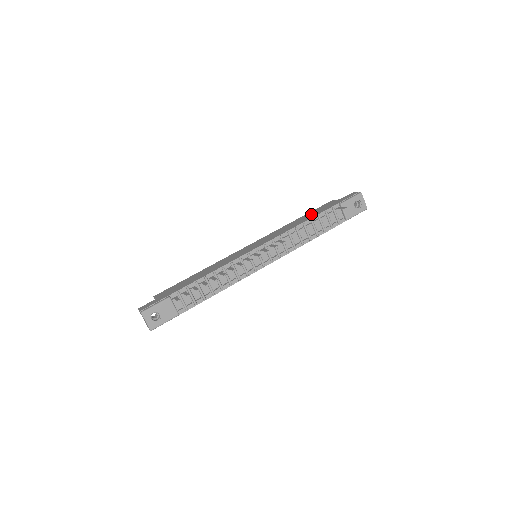
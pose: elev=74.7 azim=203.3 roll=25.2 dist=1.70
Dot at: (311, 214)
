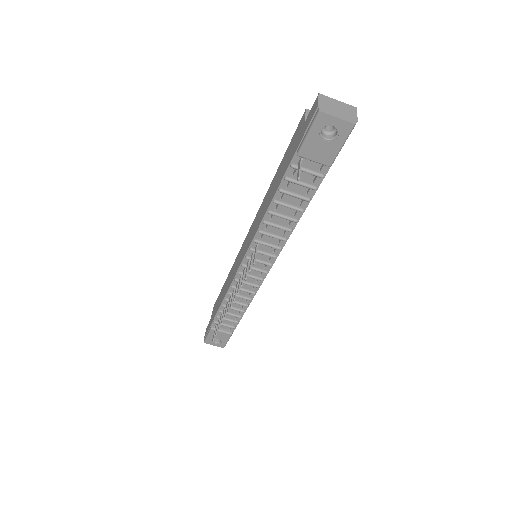
Dot at: (279, 173)
